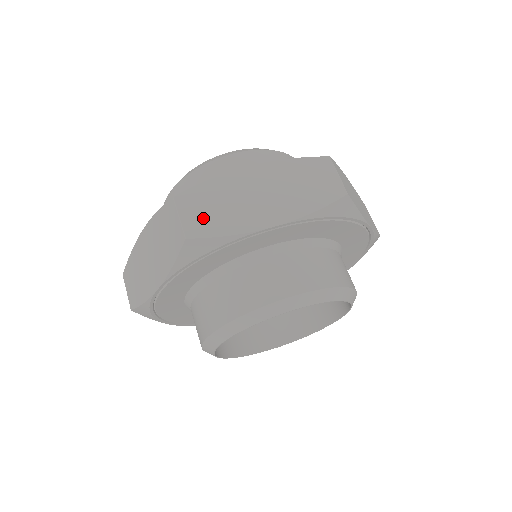
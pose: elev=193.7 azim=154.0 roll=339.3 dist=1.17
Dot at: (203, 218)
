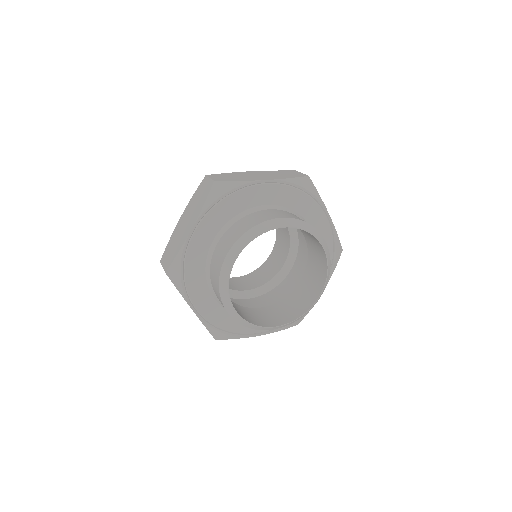
Dot at: (224, 178)
